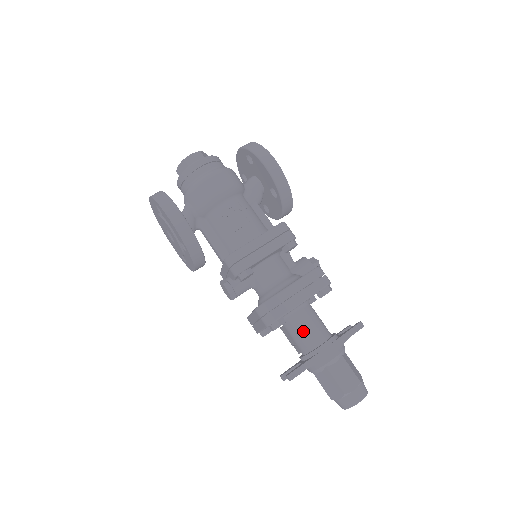
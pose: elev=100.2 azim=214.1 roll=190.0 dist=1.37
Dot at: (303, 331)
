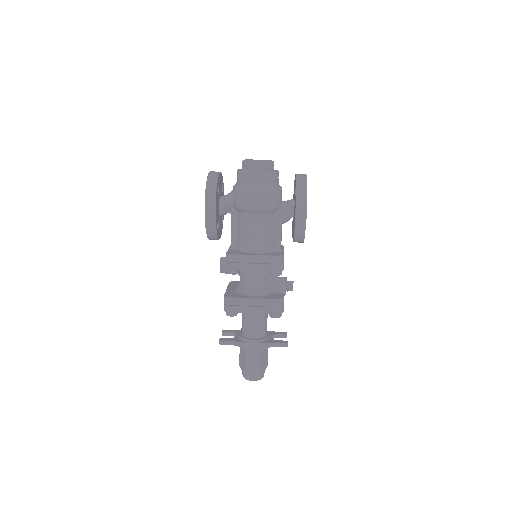
Dot at: (248, 323)
